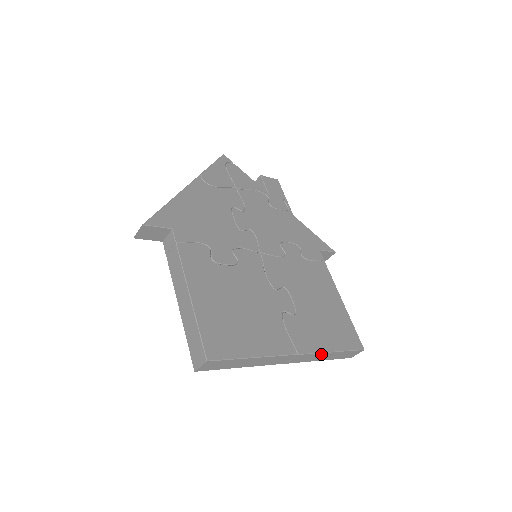
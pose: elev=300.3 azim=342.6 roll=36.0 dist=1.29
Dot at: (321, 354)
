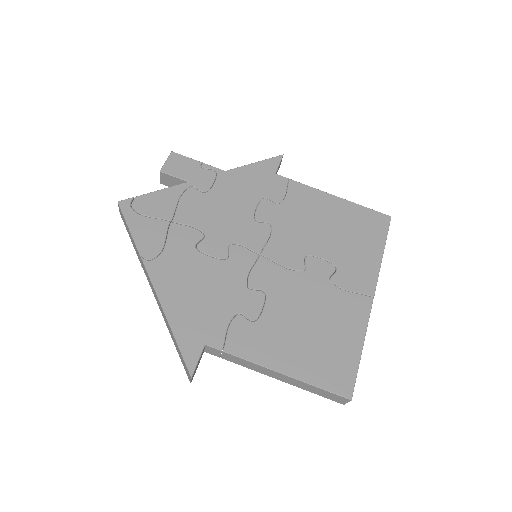
Dot at: (379, 268)
